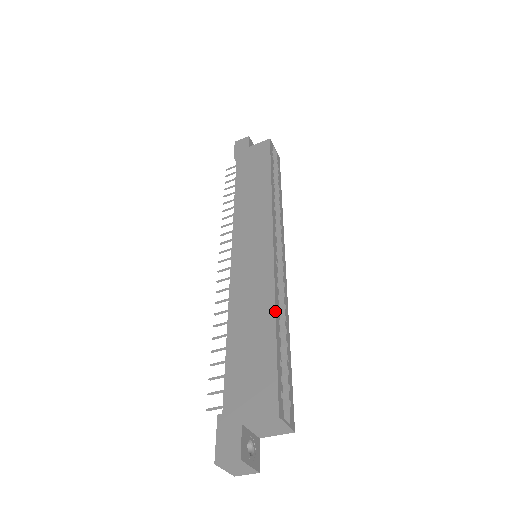
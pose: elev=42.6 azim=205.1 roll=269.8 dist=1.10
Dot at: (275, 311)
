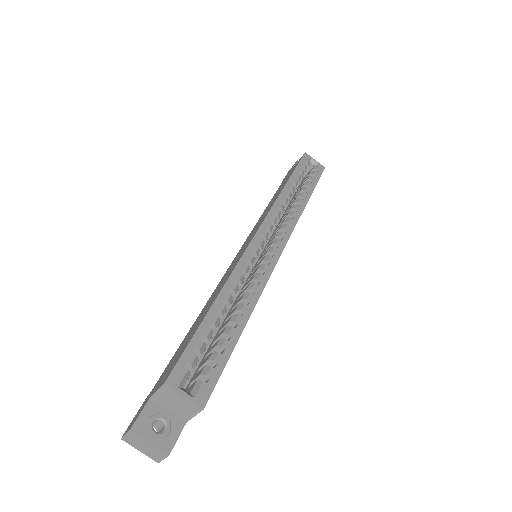
Dot at: (220, 291)
